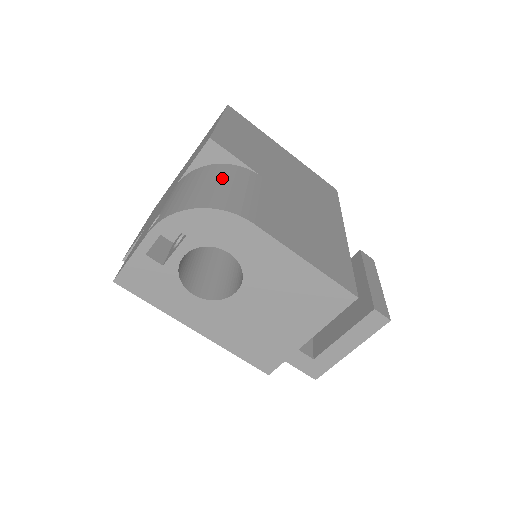
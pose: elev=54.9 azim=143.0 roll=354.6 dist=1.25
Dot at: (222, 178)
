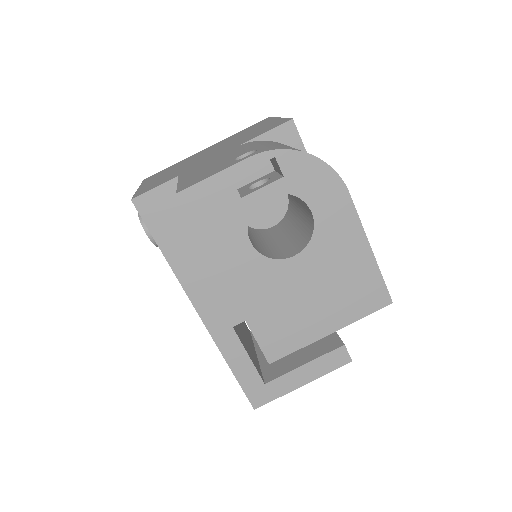
Dot at: occluded
